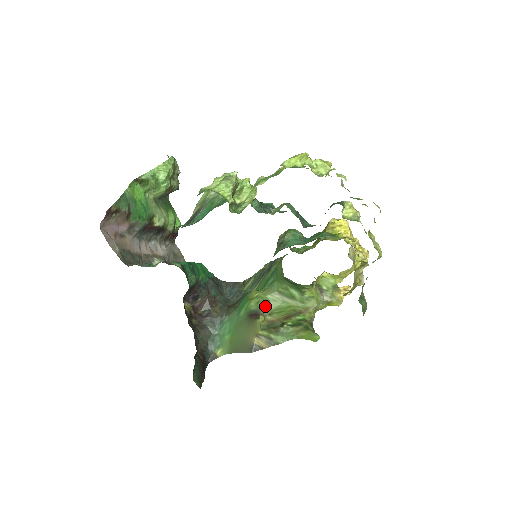
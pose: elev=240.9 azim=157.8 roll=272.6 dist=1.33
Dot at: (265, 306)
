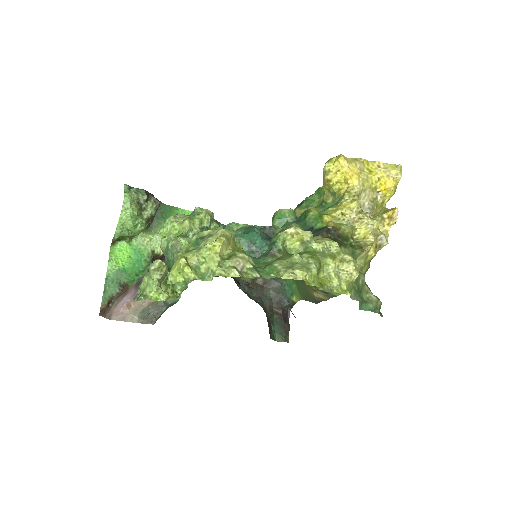
Dot at: occluded
